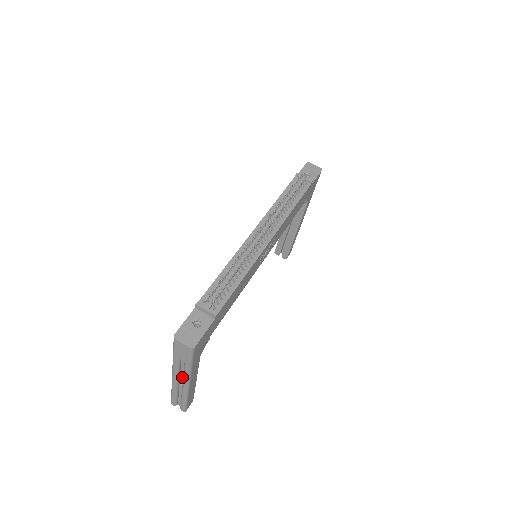
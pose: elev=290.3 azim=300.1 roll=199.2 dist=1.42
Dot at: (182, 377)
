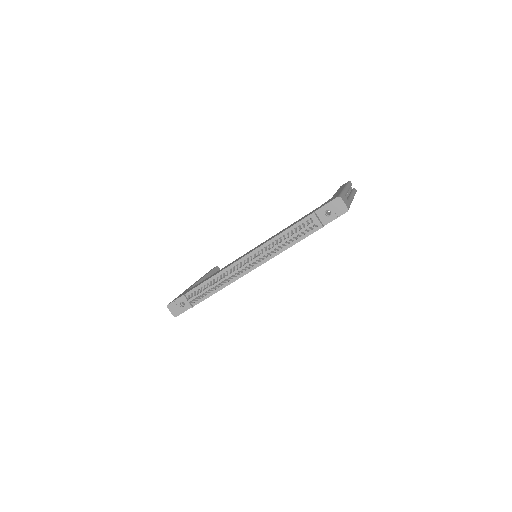
Dot at: occluded
